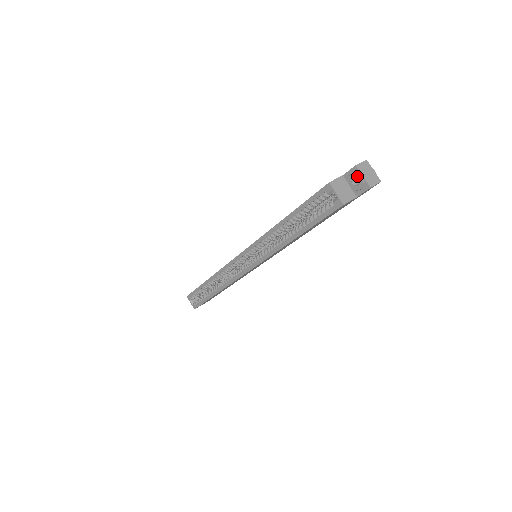
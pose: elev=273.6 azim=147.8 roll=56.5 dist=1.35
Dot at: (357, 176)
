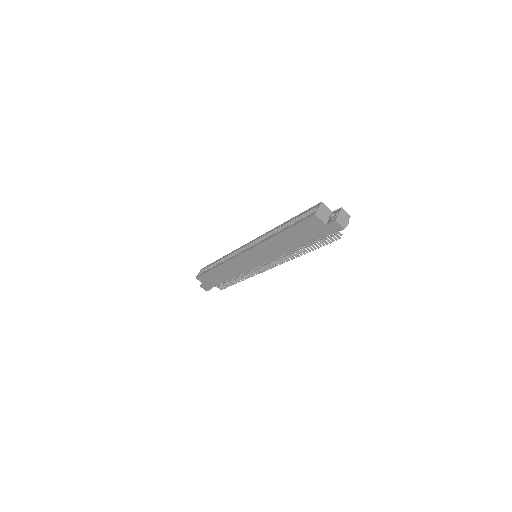
Dot at: (337, 212)
